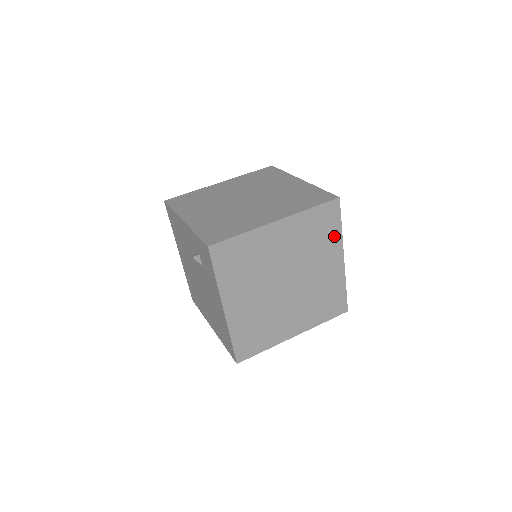
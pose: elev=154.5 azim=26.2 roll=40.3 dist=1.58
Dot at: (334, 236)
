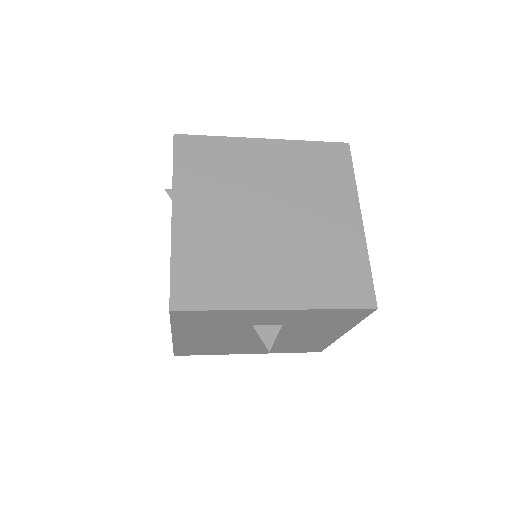
Dot at: (344, 184)
